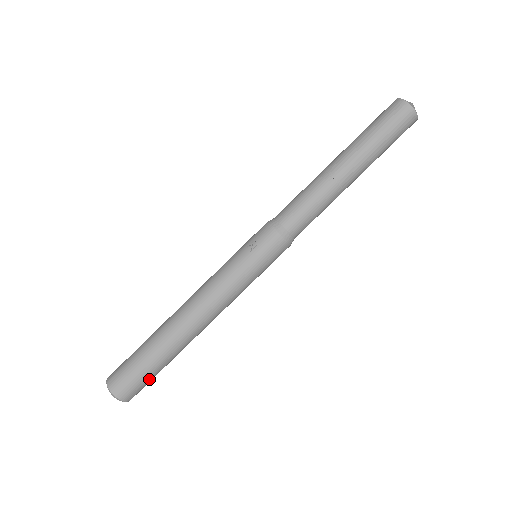
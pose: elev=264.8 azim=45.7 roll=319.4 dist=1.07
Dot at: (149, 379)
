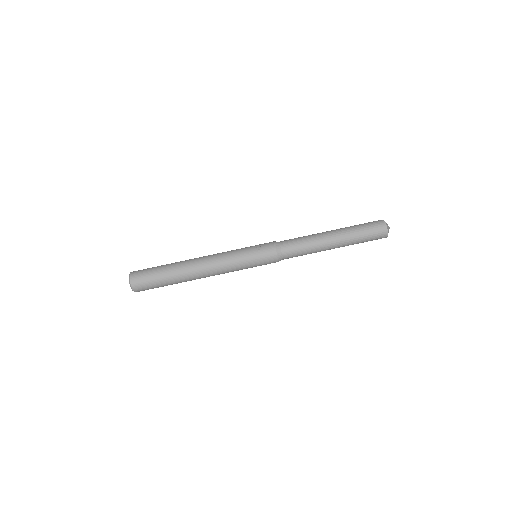
Dot at: (154, 286)
